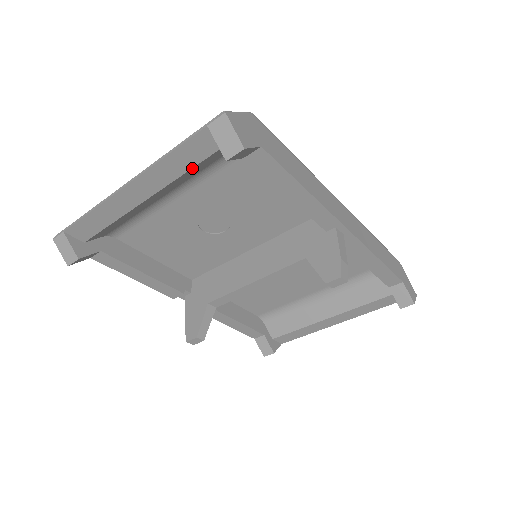
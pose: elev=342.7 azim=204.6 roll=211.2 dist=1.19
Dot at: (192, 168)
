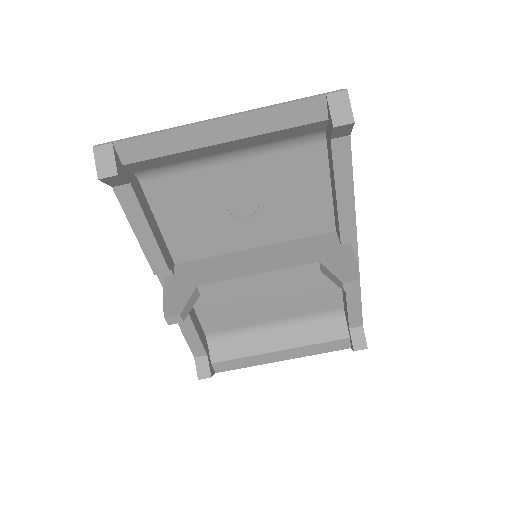
Dot at: (285, 129)
